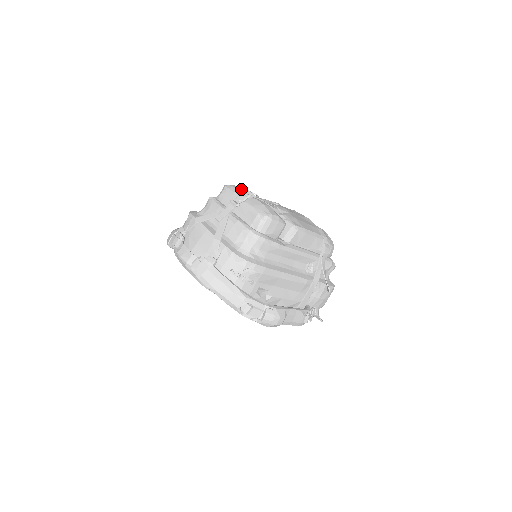
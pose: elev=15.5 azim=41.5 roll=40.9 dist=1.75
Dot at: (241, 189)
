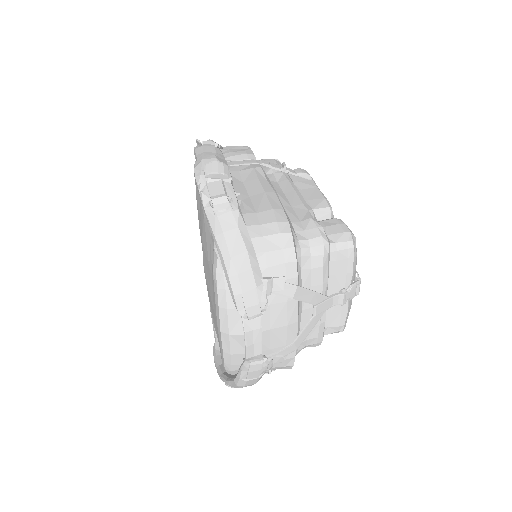
Dot at: occluded
